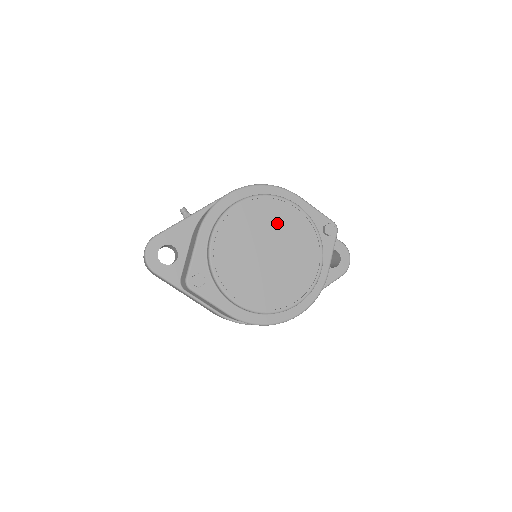
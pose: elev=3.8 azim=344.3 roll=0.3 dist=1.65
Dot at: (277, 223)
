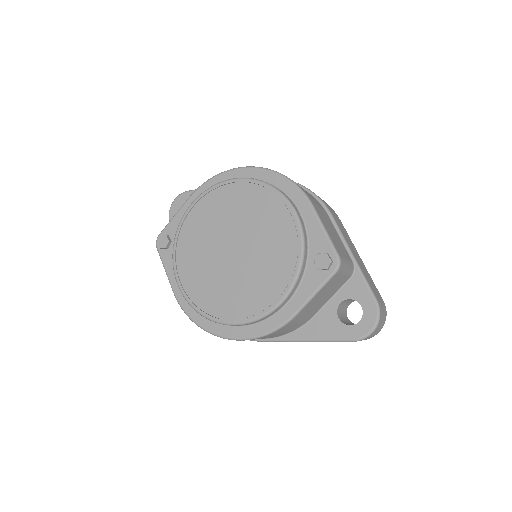
Dot at: (260, 221)
